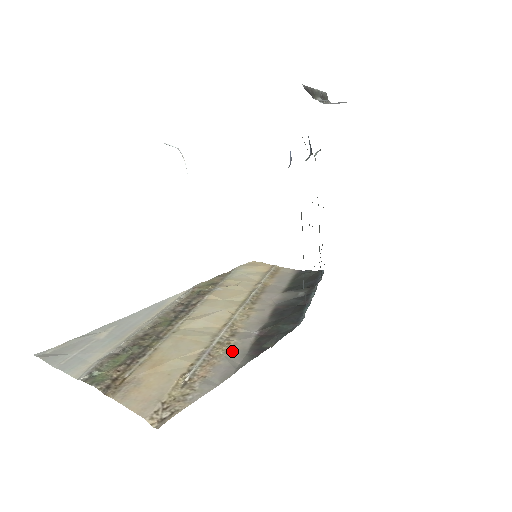
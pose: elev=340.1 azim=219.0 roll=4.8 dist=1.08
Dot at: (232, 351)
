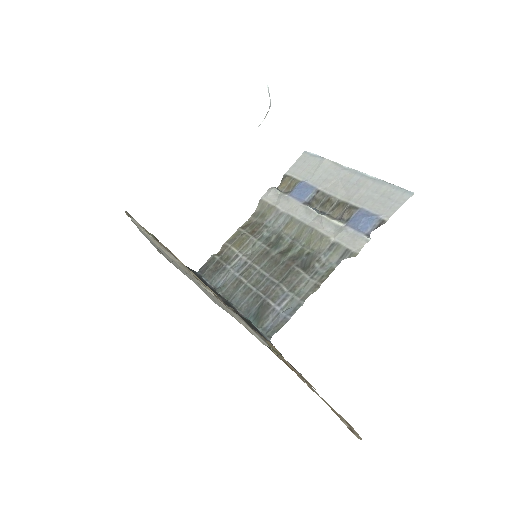
Dot at: occluded
